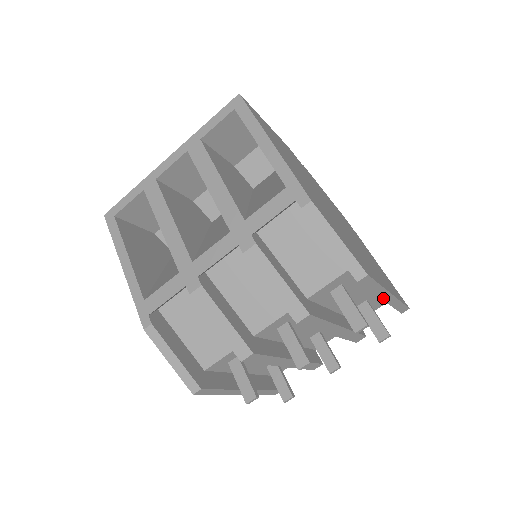
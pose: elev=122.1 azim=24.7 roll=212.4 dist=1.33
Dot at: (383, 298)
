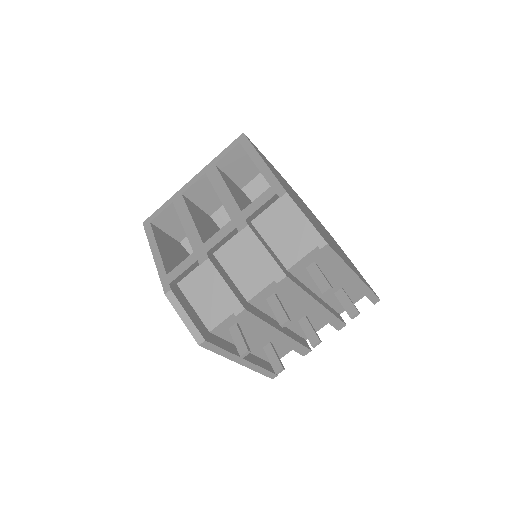
Dot at: (349, 277)
